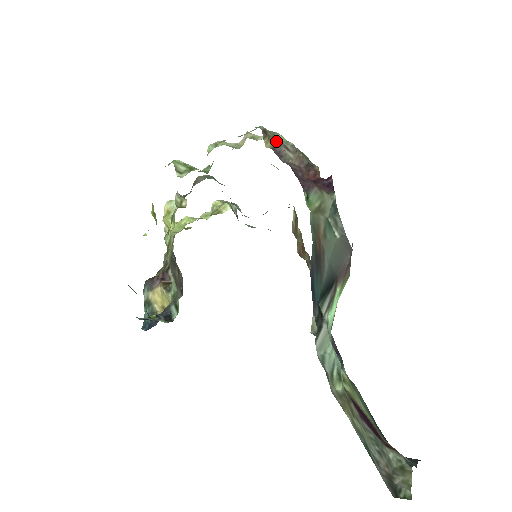
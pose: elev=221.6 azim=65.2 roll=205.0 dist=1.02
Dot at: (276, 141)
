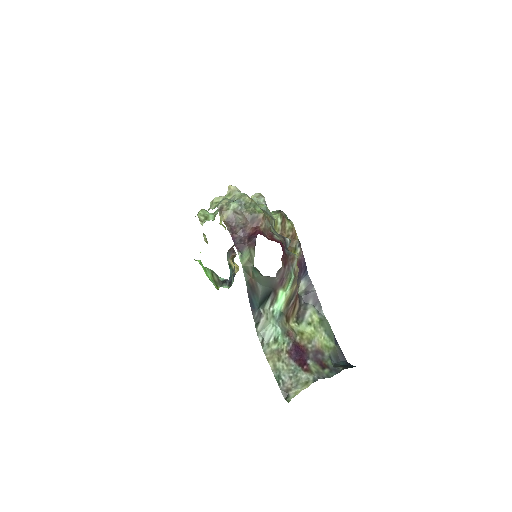
Dot at: (229, 211)
